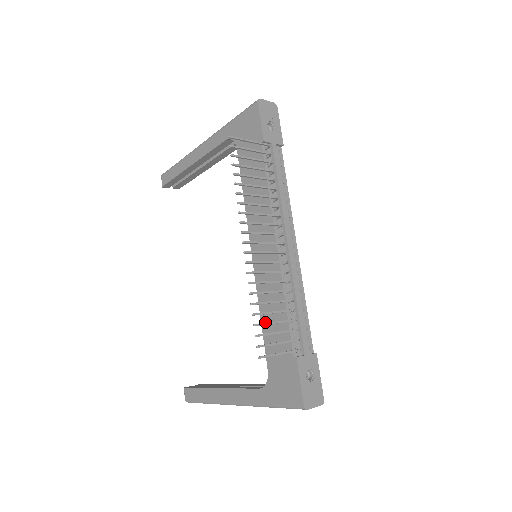
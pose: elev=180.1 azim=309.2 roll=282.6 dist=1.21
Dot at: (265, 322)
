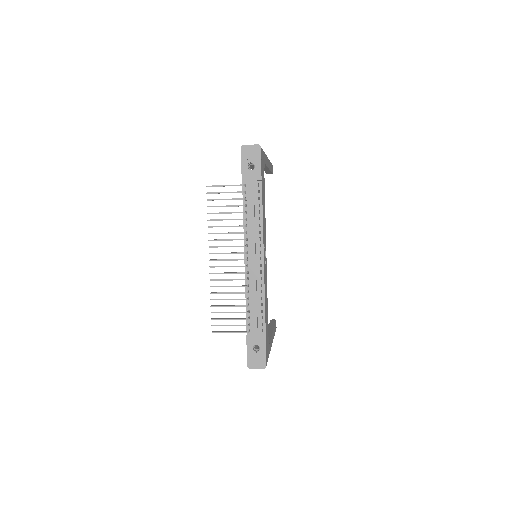
Dot at: occluded
